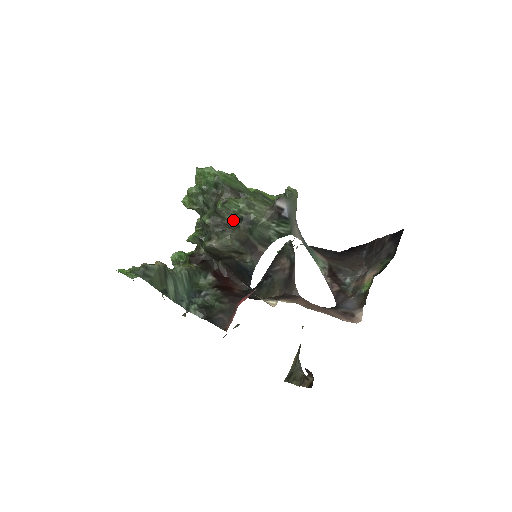
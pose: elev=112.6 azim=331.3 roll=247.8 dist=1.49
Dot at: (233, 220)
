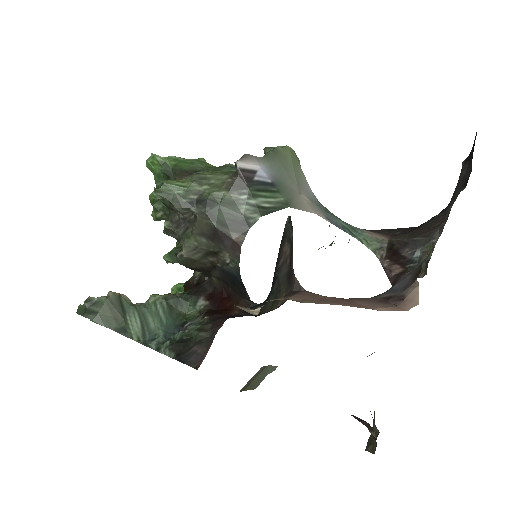
Dot at: (181, 207)
